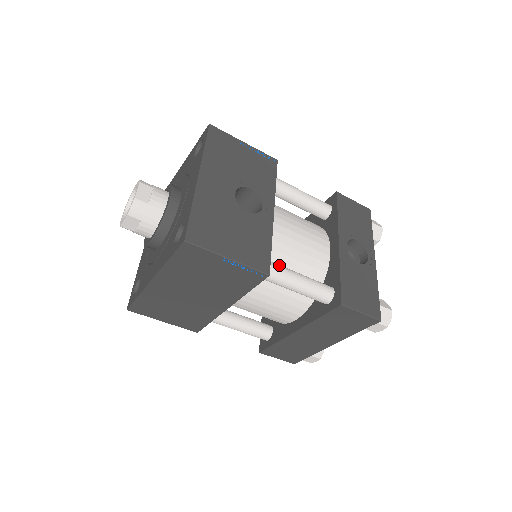
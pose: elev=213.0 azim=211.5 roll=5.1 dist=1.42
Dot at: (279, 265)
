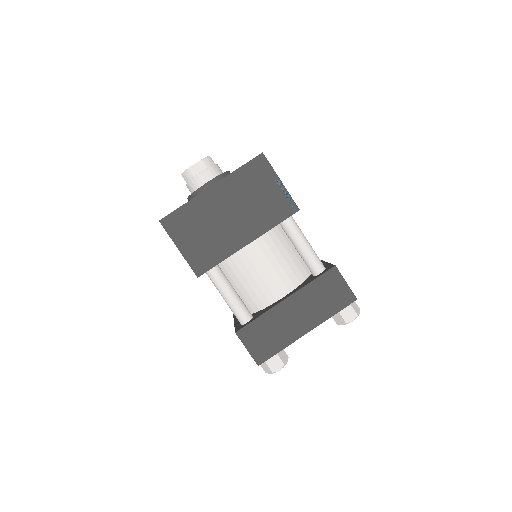
Dot at: occluded
